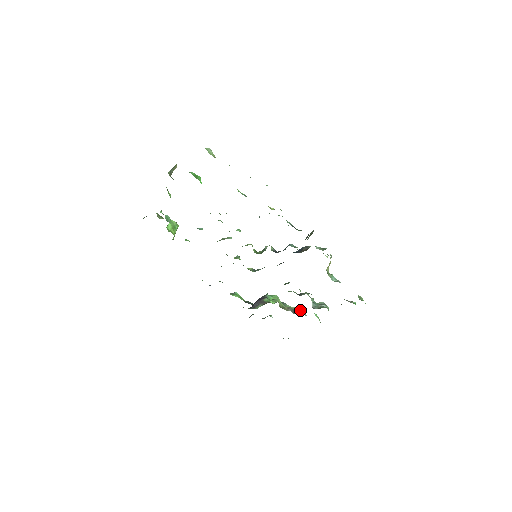
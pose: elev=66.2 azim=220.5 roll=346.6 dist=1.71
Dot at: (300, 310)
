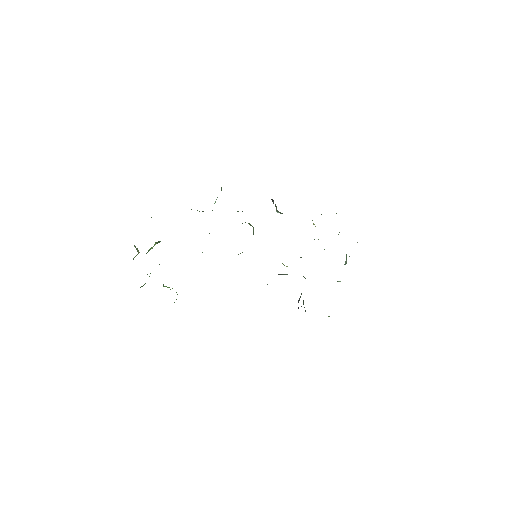
Dot at: occluded
